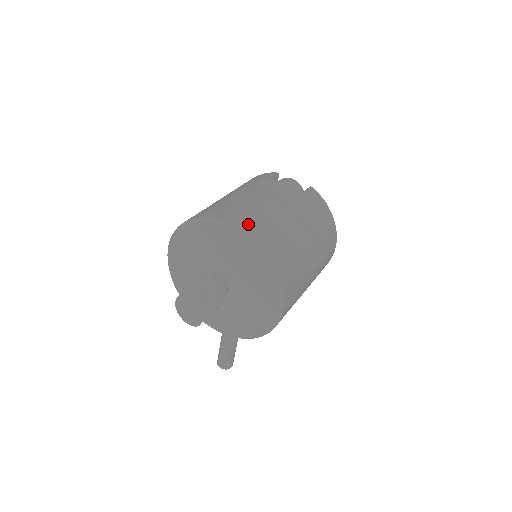
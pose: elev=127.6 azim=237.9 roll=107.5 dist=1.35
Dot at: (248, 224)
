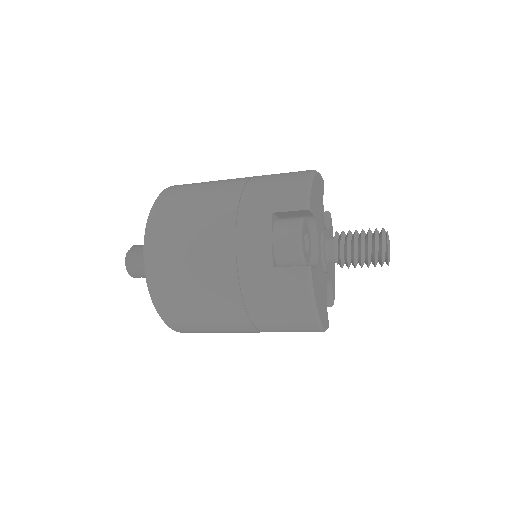
Dot at: (158, 261)
